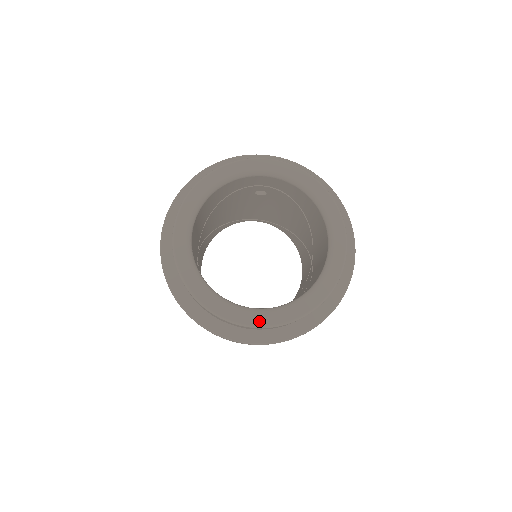
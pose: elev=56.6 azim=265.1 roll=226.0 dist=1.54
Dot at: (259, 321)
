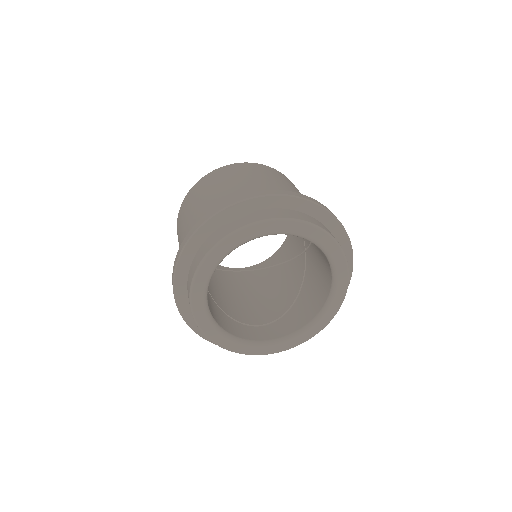
Dot at: (265, 351)
